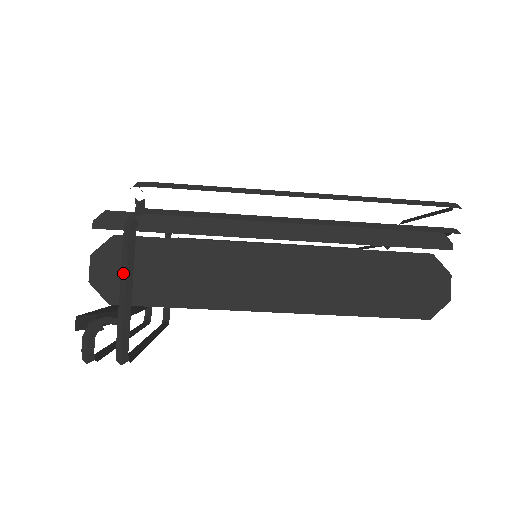
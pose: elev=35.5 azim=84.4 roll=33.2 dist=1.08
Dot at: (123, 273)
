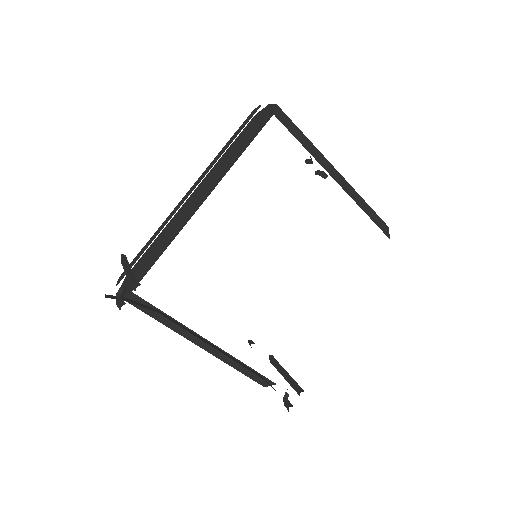
Dot at: (124, 269)
